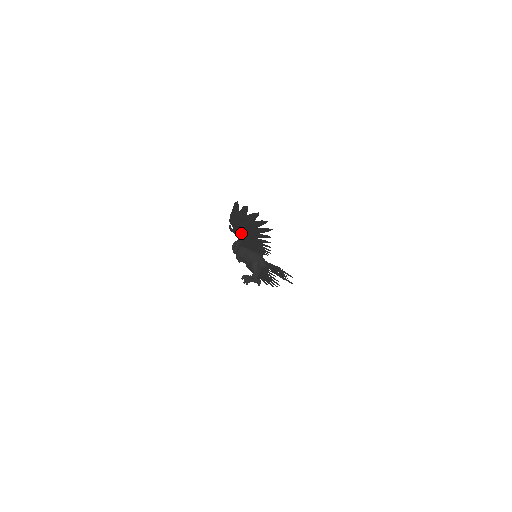
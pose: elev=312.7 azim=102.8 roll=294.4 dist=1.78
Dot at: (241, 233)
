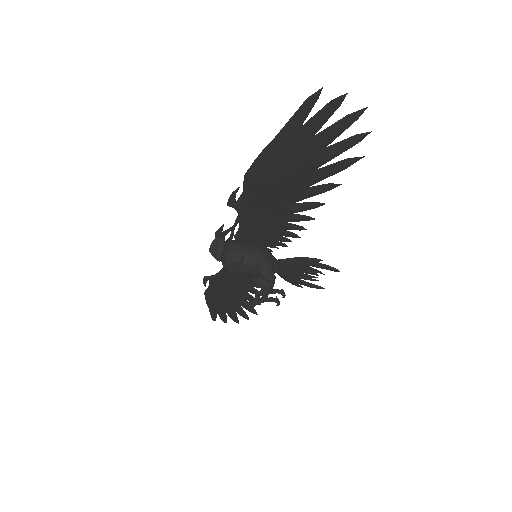
Dot at: (258, 202)
